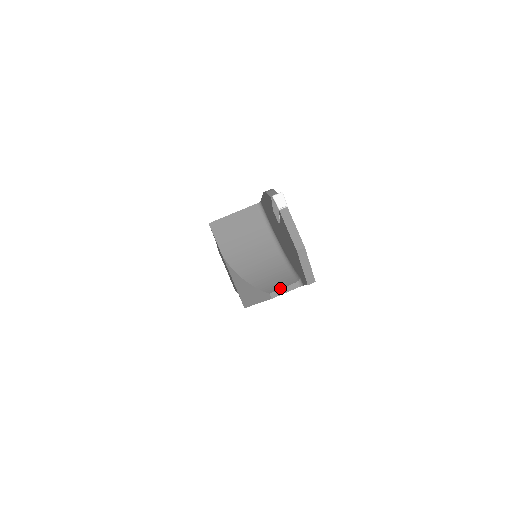
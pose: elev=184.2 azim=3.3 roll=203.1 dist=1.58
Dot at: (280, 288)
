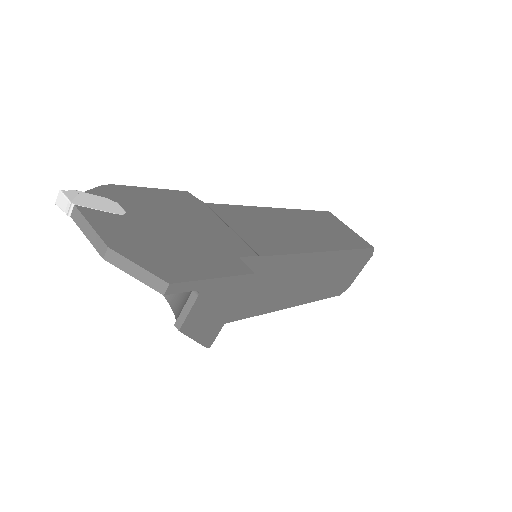
Dot at: occluded
